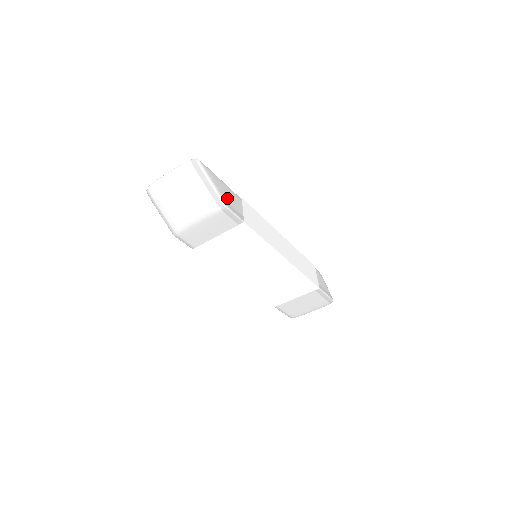
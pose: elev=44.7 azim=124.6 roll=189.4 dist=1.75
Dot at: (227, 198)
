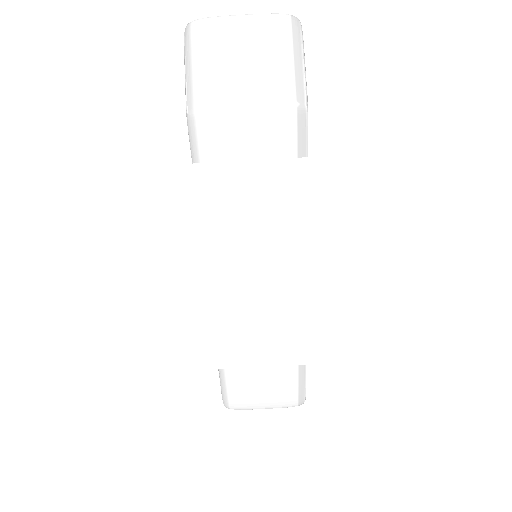
Dot at: occluded
